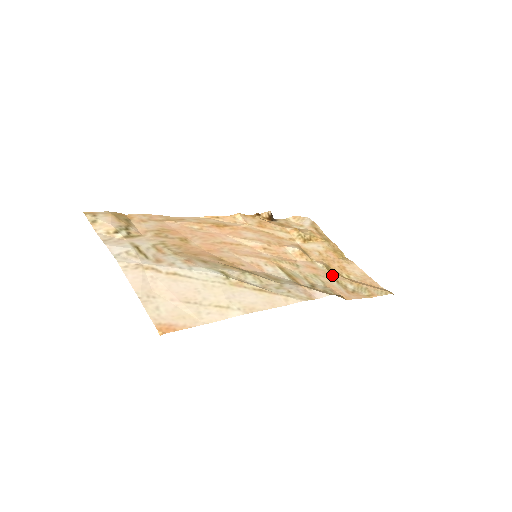
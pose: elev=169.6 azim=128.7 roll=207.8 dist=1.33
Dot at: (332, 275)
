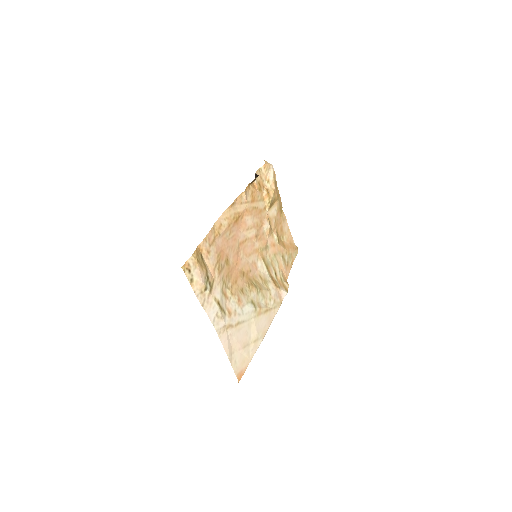
Dot at: (280, 249)
